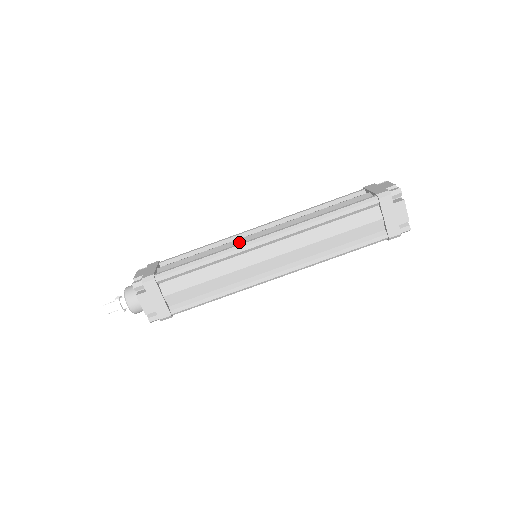
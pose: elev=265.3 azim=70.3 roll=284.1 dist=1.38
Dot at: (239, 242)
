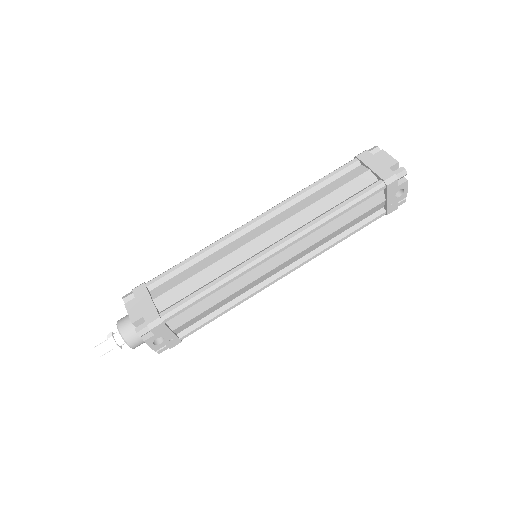
Dot at: occluded
